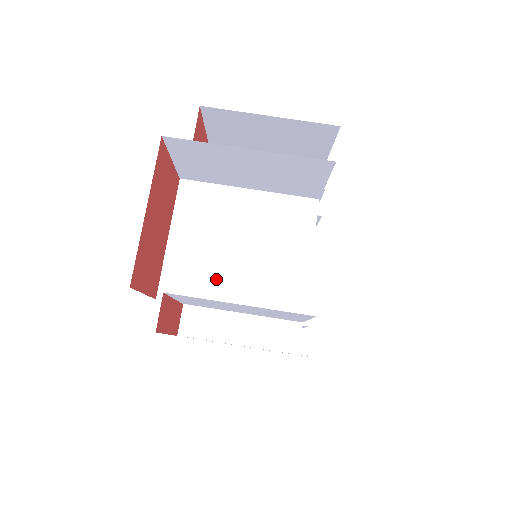
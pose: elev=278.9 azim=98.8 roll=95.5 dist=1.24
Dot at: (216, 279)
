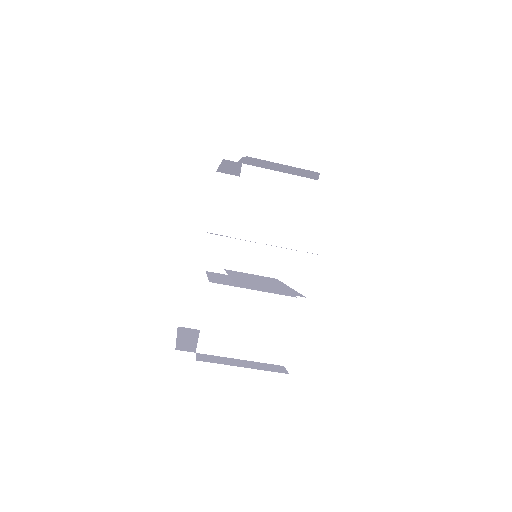
Dot at: occluded
